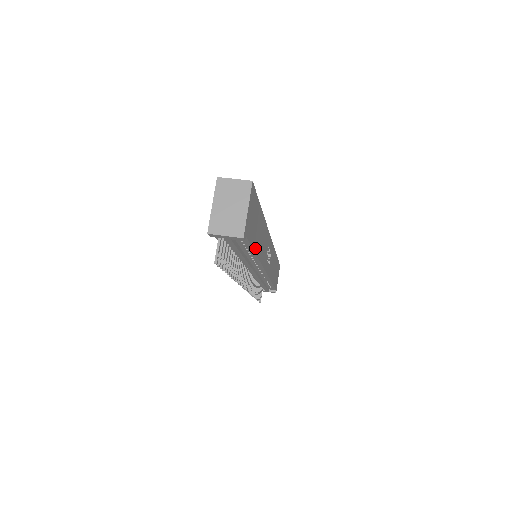
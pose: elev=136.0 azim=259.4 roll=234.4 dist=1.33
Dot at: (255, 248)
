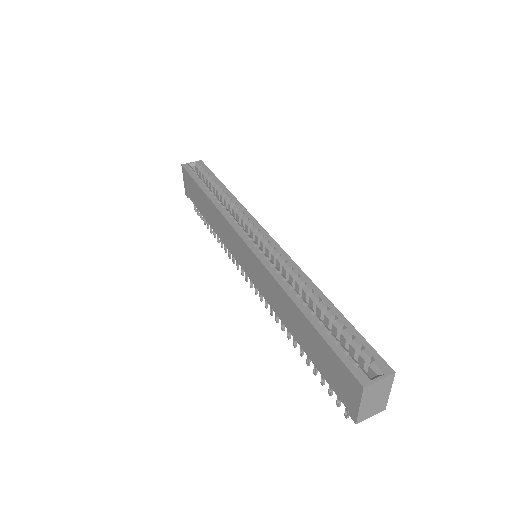
Dot at: occluded
